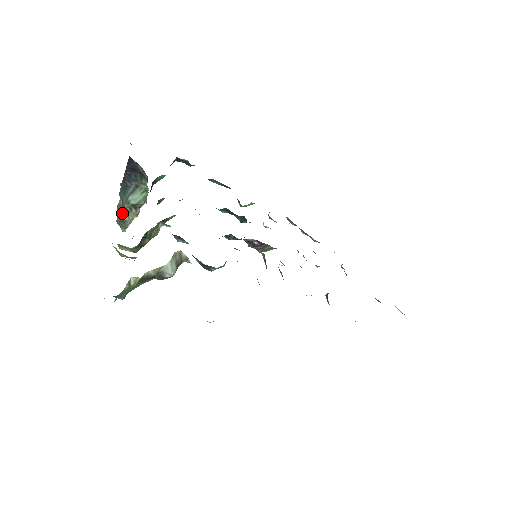
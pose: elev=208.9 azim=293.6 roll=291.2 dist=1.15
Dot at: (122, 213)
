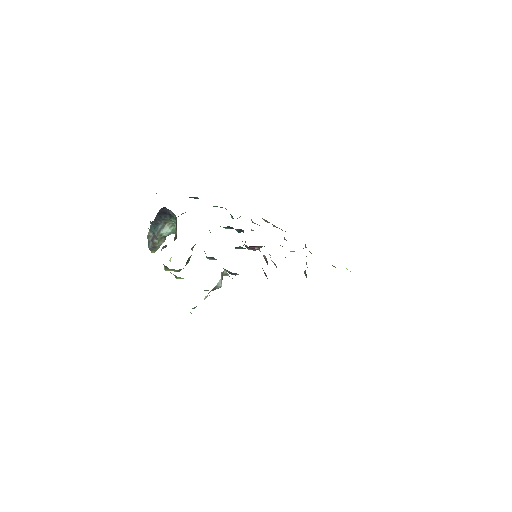
Dot at: (154, 242)
